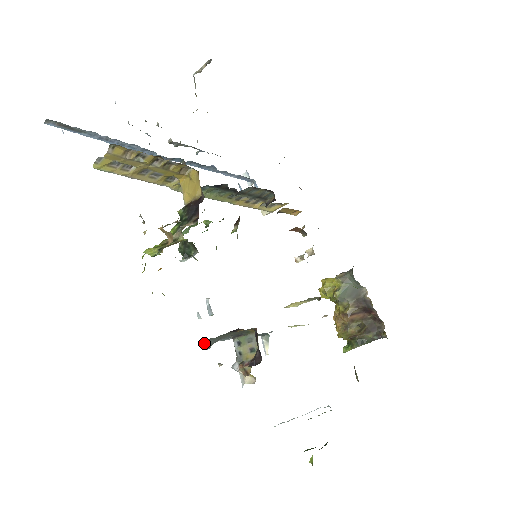
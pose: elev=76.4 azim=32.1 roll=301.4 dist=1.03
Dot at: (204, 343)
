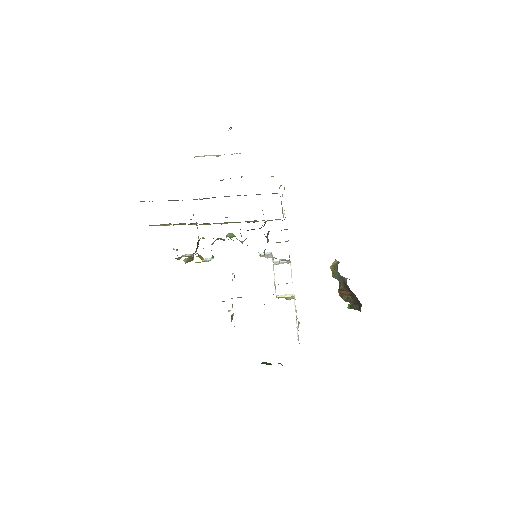
Dot at: occluded
